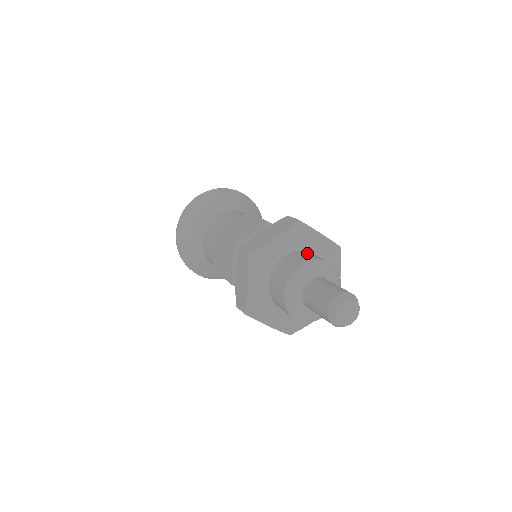
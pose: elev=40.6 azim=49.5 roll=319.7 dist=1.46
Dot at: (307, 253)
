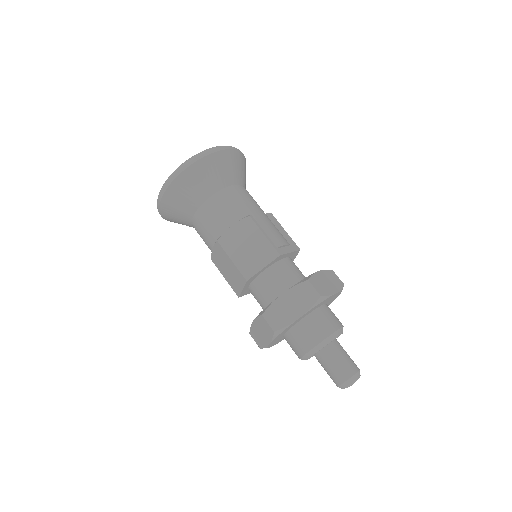
Dot at: (322, 316)
